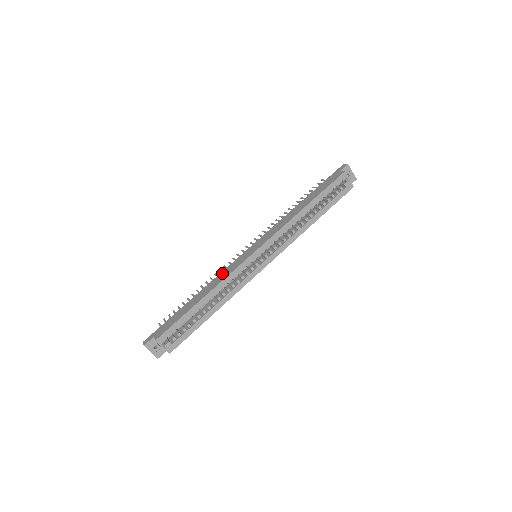
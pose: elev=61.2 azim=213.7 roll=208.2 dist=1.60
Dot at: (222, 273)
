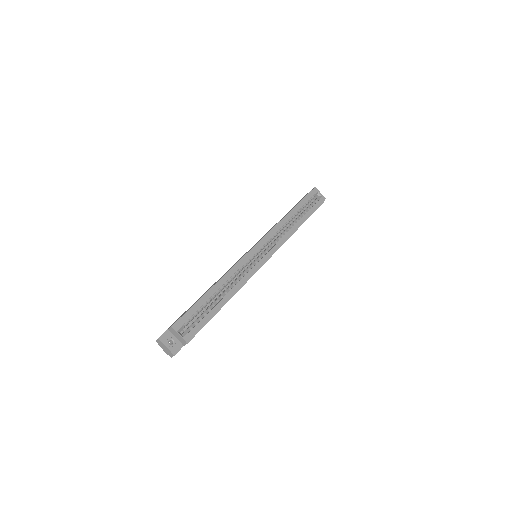
Dot at: occluded
